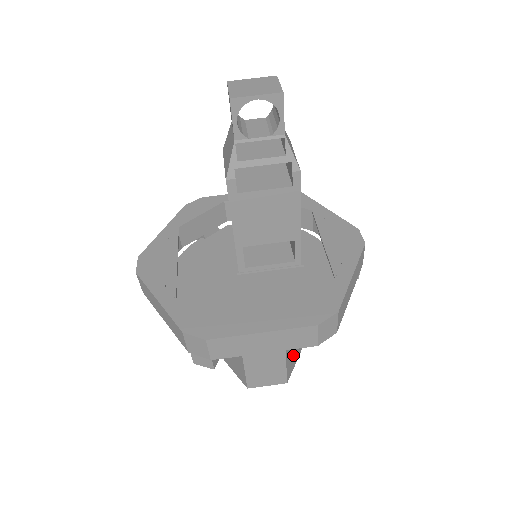
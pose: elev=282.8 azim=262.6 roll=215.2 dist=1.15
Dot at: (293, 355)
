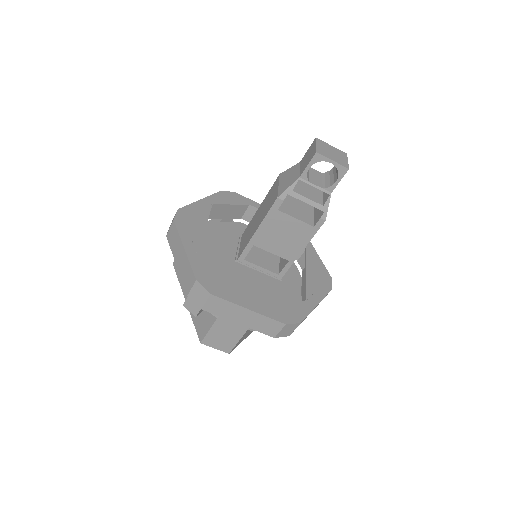
Dot at: (244, 337)
